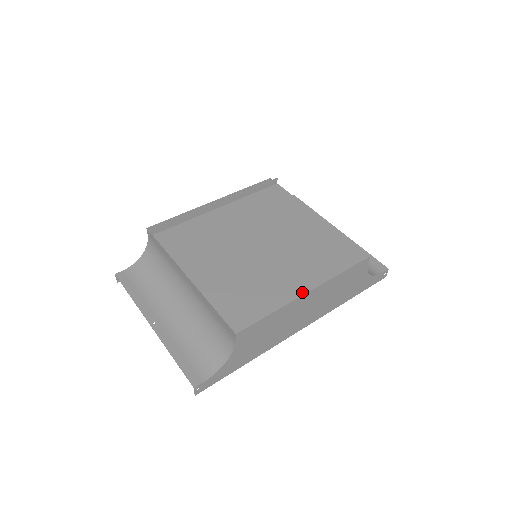
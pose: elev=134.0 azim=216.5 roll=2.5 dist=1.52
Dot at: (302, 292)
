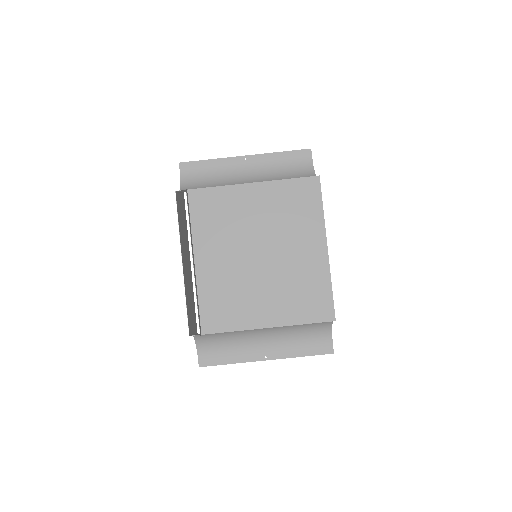
Dot at: (325, 253)
